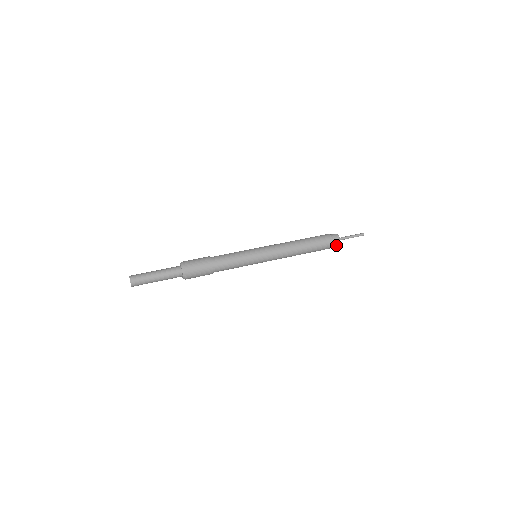
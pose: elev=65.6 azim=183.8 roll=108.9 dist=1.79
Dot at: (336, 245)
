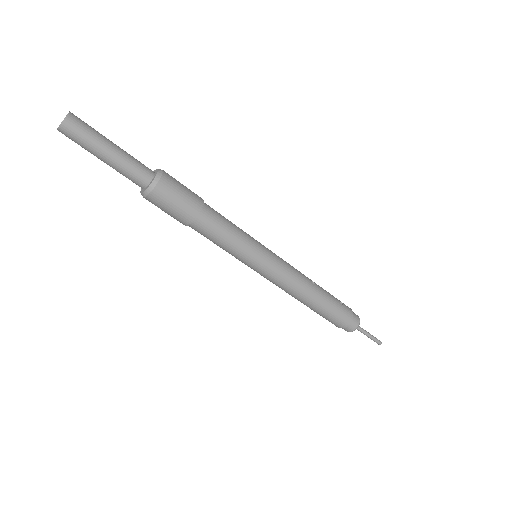
Dot at: (347, 329)
